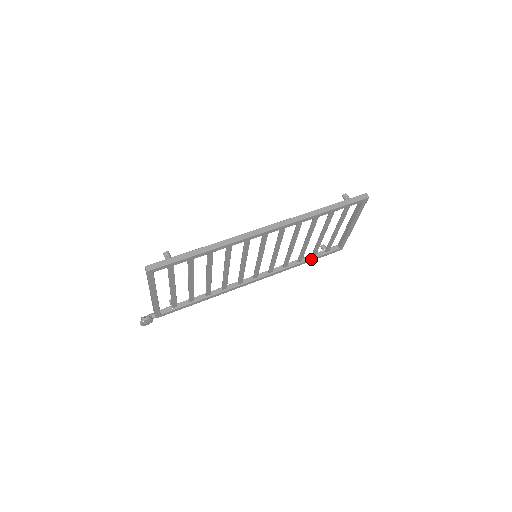
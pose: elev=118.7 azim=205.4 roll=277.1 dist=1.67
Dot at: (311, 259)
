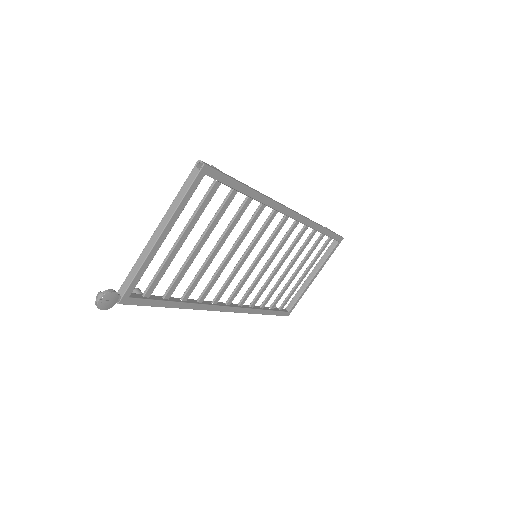
Dot at: (270, 311)
